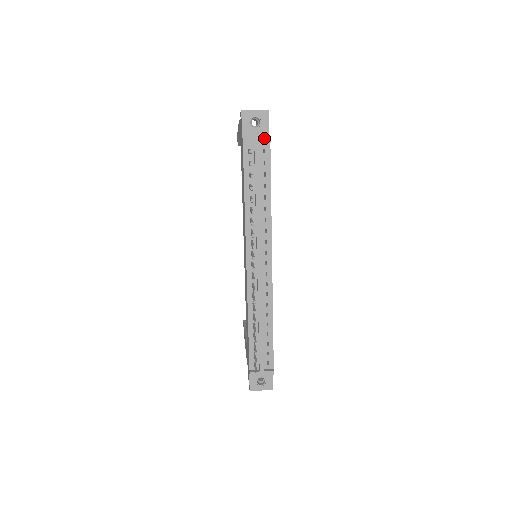
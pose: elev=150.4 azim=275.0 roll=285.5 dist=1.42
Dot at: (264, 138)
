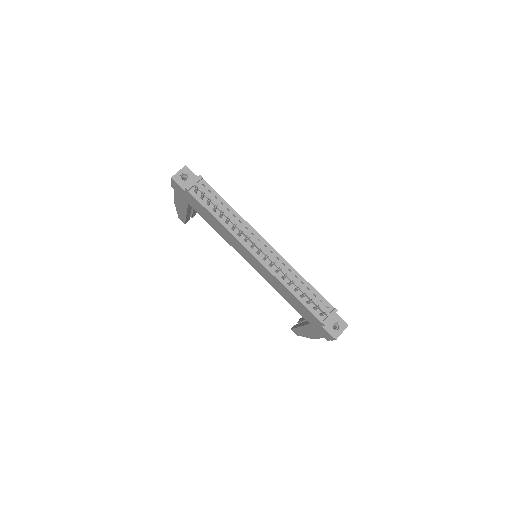
Dot at: (197, 178)
